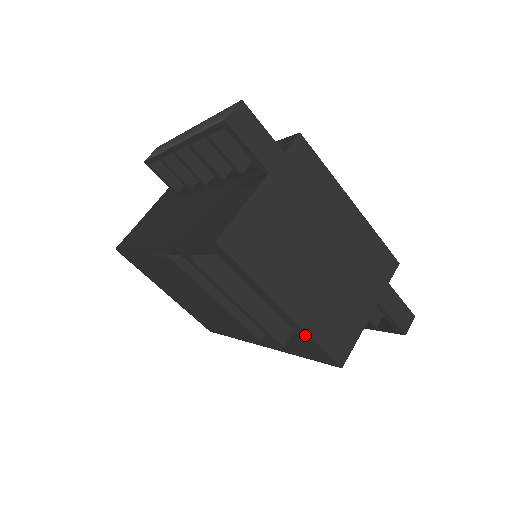
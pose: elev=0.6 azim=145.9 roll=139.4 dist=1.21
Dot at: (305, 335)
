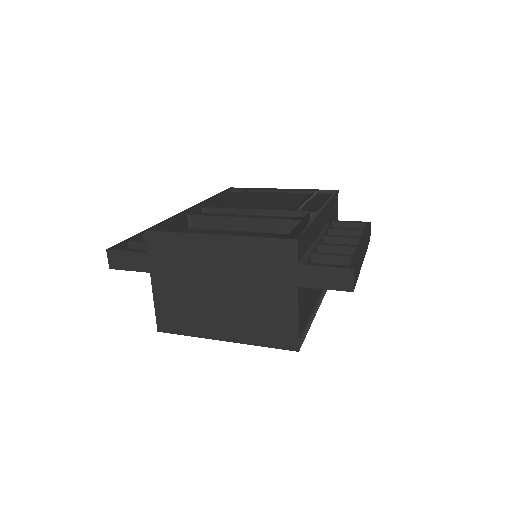
Dot at: (256, 343)
